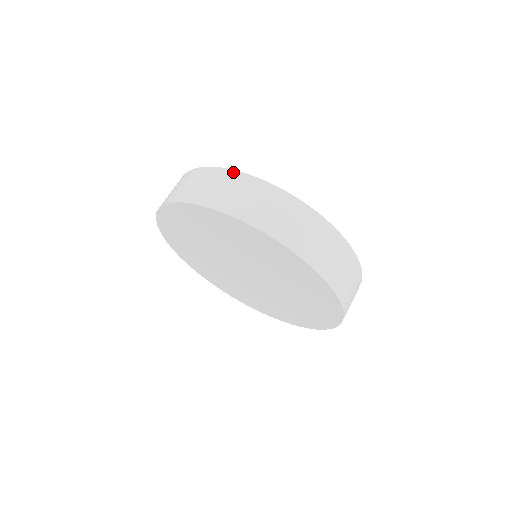
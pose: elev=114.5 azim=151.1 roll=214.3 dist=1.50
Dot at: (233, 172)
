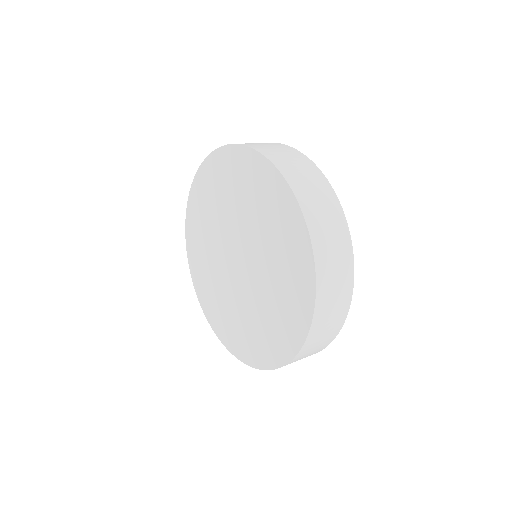
Dot at: (305, 157)
